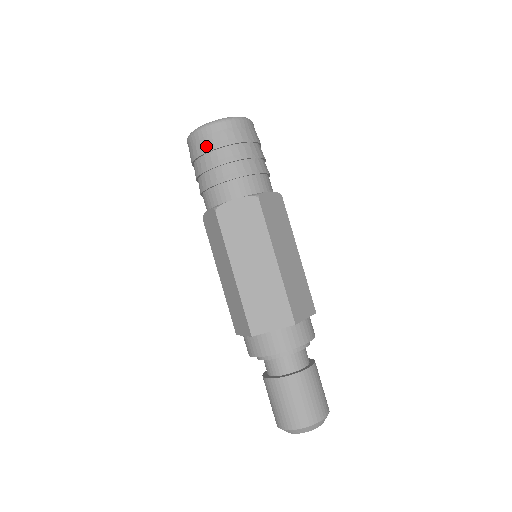
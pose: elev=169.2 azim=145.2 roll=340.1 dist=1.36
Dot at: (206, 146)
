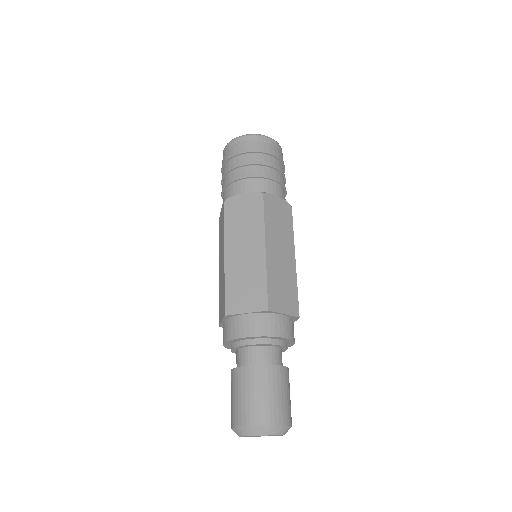
Dot at: (232, 152)
